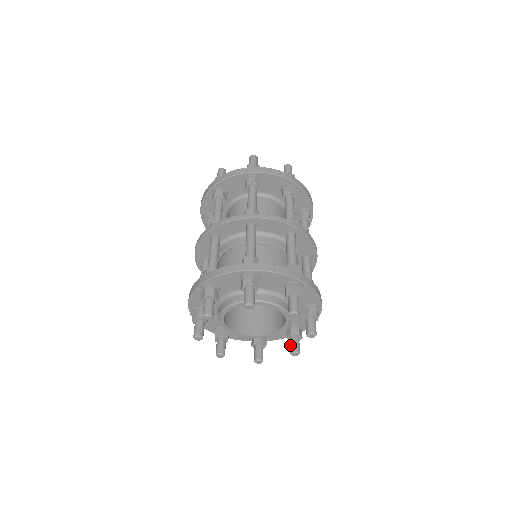
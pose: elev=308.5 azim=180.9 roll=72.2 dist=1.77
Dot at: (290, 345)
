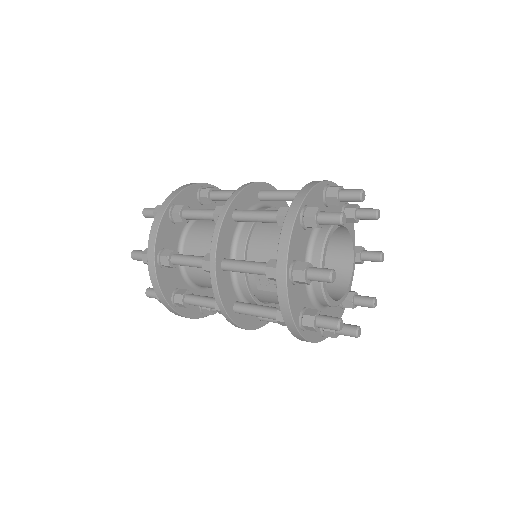
Dot at: (347, 325)
